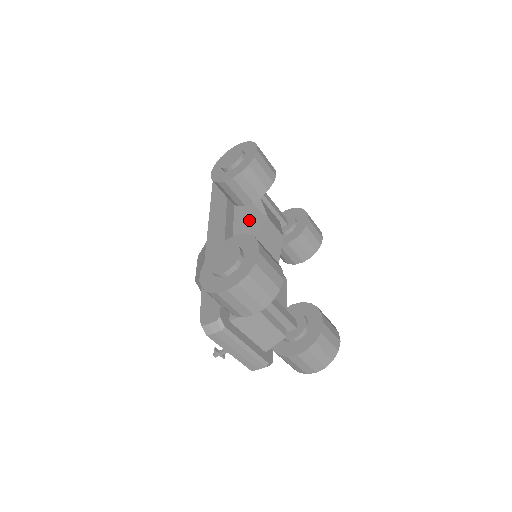
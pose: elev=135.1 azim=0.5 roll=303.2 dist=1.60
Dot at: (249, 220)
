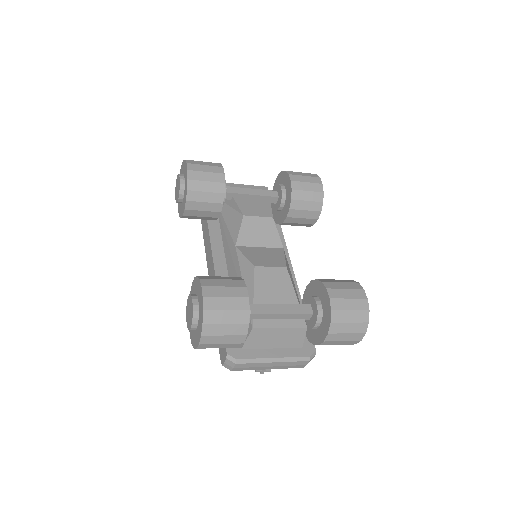
Dot at: (230, 228)
